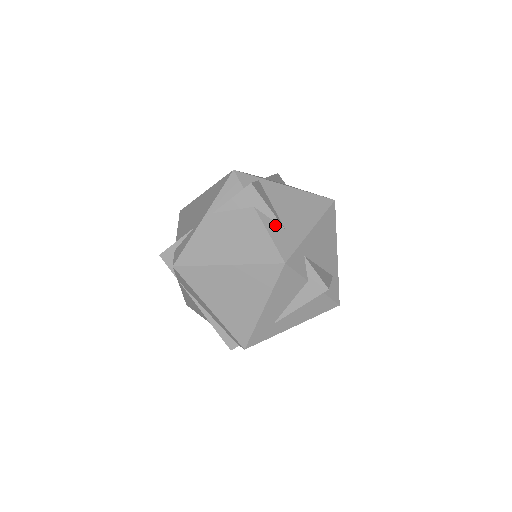
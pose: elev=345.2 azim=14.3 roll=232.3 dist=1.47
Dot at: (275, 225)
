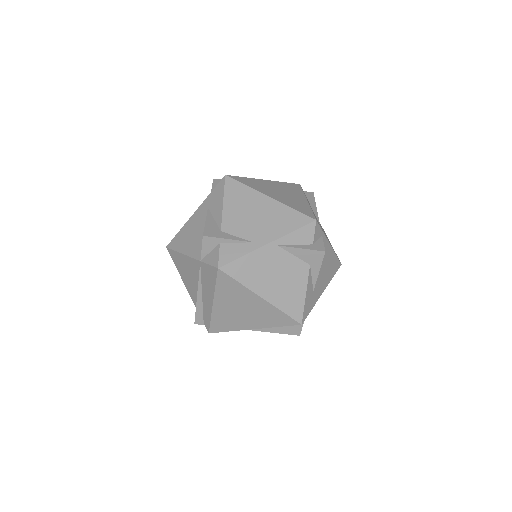
Dot at: (311, 286)
